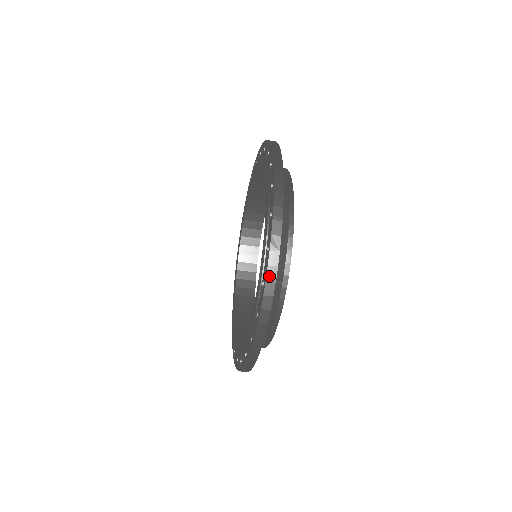
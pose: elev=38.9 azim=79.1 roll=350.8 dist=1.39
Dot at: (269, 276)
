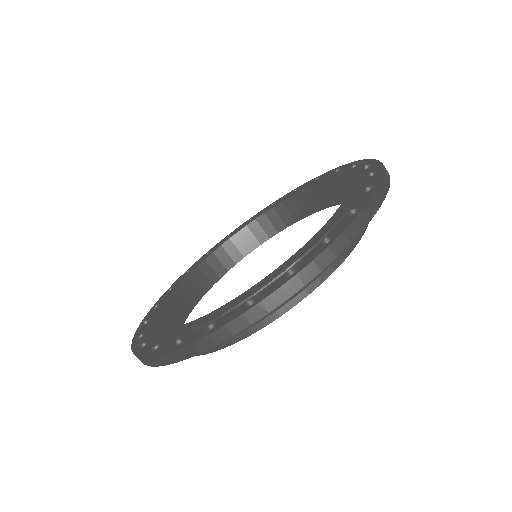
Dot at: (385, 180)
